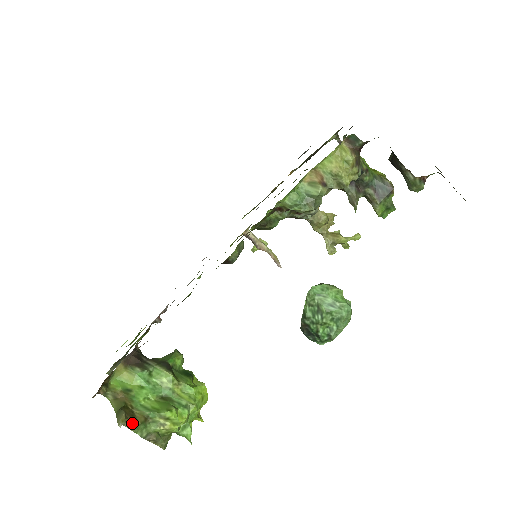
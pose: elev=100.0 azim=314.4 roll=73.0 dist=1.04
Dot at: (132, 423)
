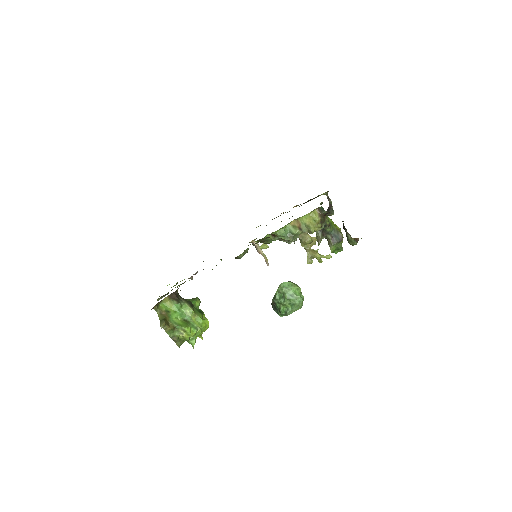
Dot at: (167, 328)
